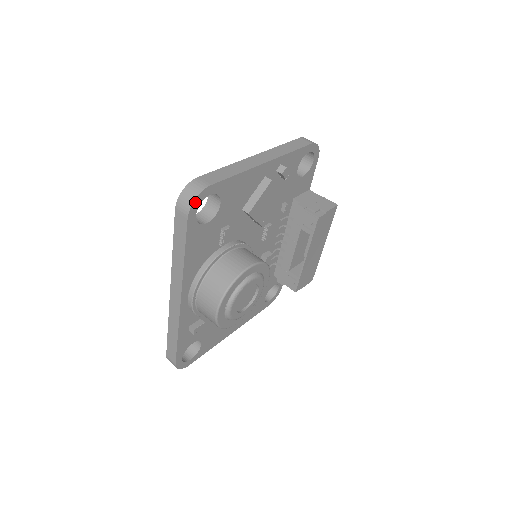
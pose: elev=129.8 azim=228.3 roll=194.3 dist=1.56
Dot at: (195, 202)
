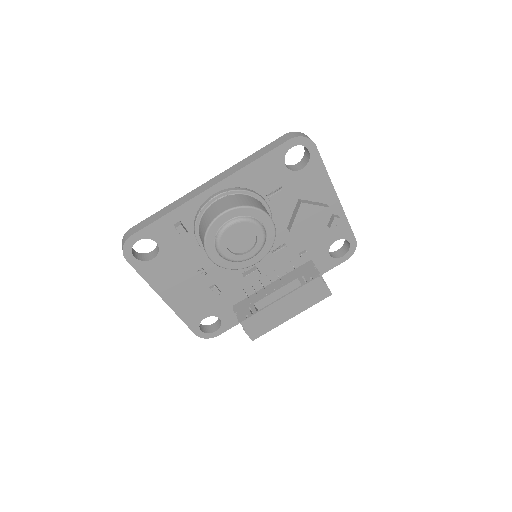
Dot at: (302, 139)
